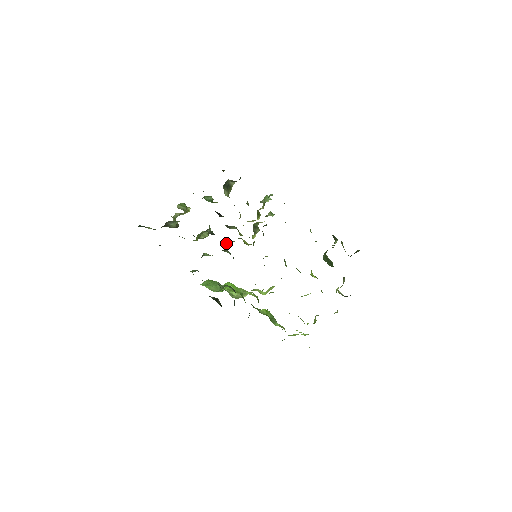
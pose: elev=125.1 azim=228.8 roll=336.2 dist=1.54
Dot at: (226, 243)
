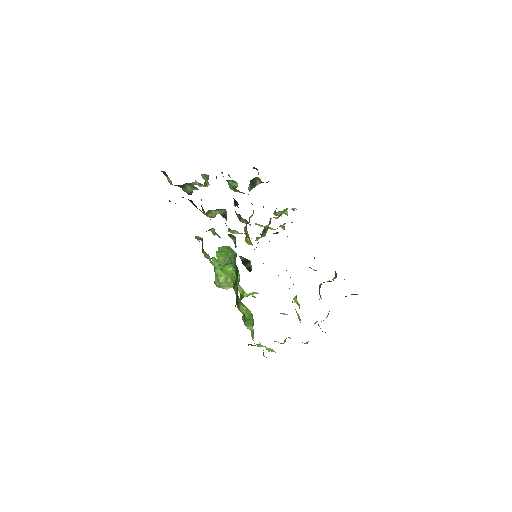
Dot at: (232, 231)
